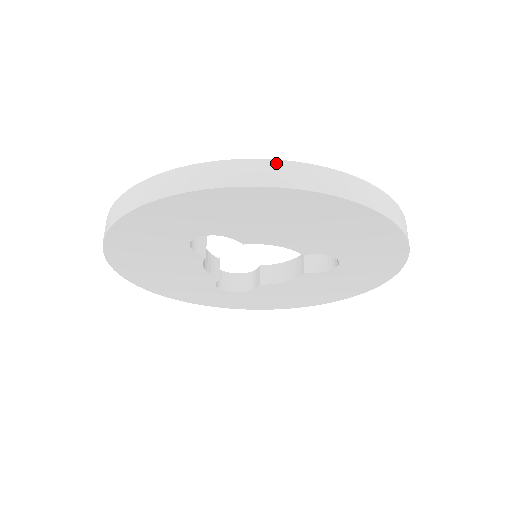
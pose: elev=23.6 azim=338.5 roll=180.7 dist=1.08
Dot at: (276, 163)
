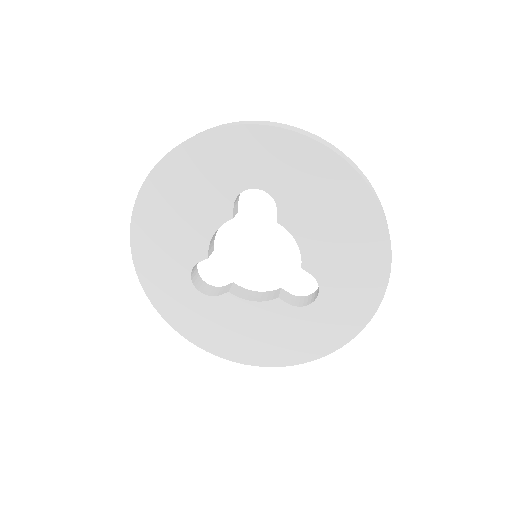
Dot at: (359, 169)
